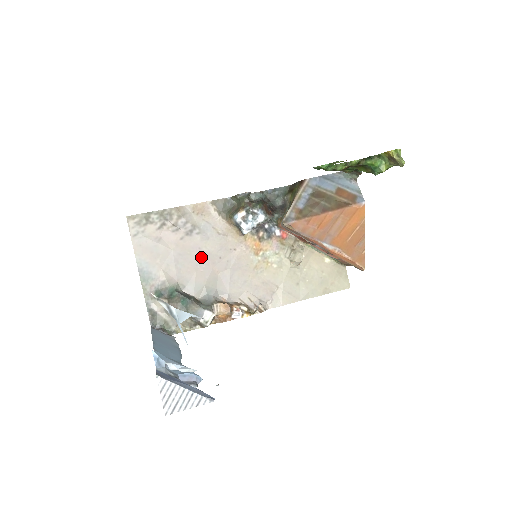
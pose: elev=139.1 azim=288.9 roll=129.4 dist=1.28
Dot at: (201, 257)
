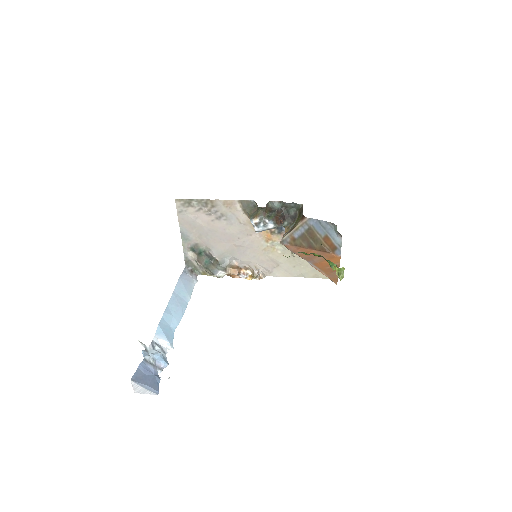
Dot at: (225, 235)
